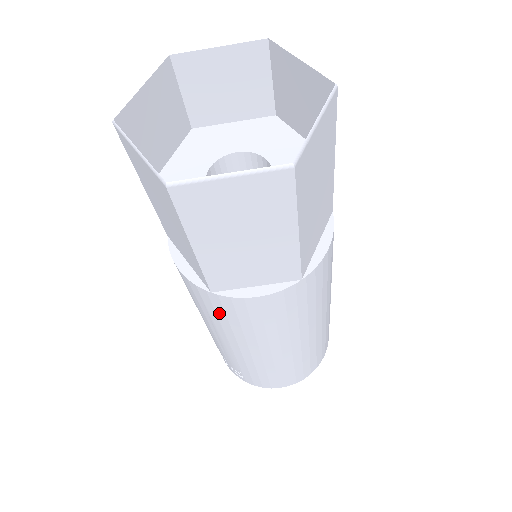
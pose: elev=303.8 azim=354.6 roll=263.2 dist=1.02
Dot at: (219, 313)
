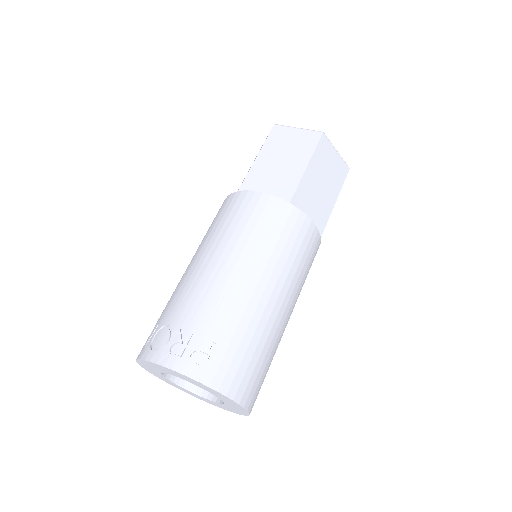
Dot at: (277, 227)
